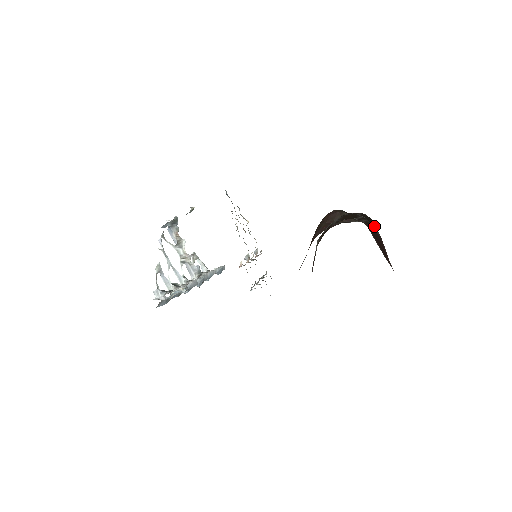
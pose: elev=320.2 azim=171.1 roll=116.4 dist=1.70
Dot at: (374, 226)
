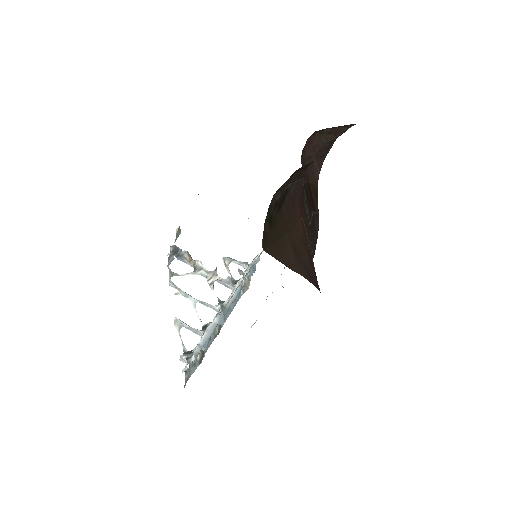
Dot at: occluded
